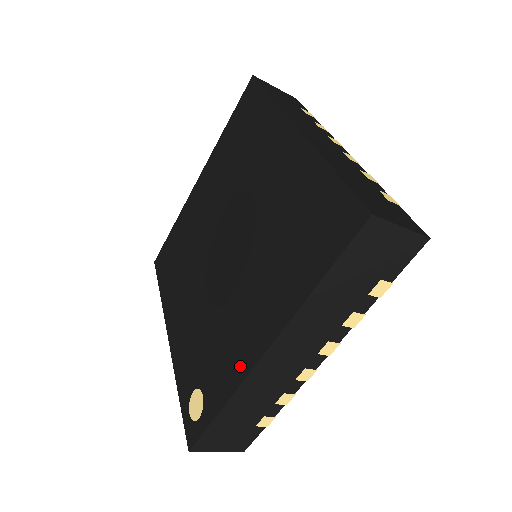
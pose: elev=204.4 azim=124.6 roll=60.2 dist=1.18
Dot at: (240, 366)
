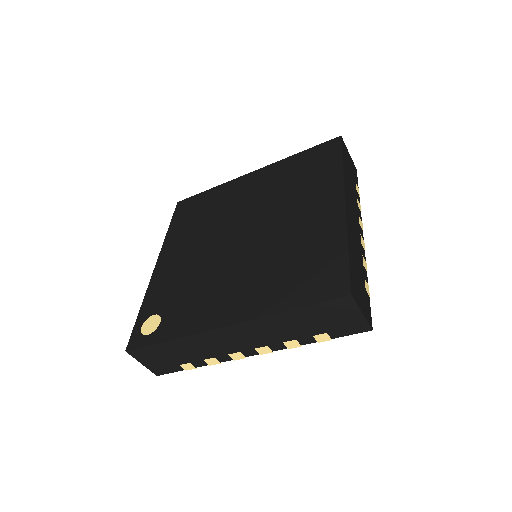
Dot at: (202, 322)
